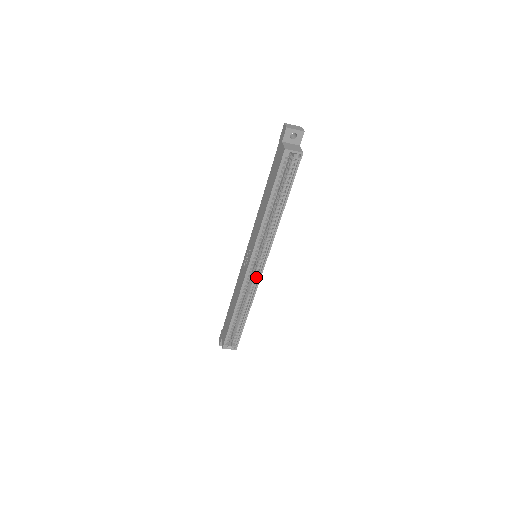
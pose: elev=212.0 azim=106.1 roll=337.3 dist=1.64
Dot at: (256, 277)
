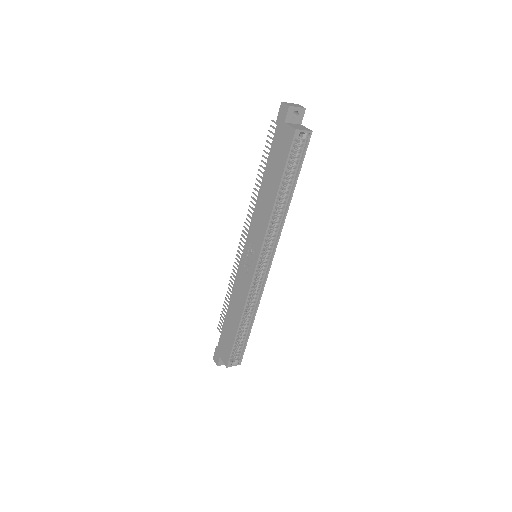
Dot at: (261, 279)
